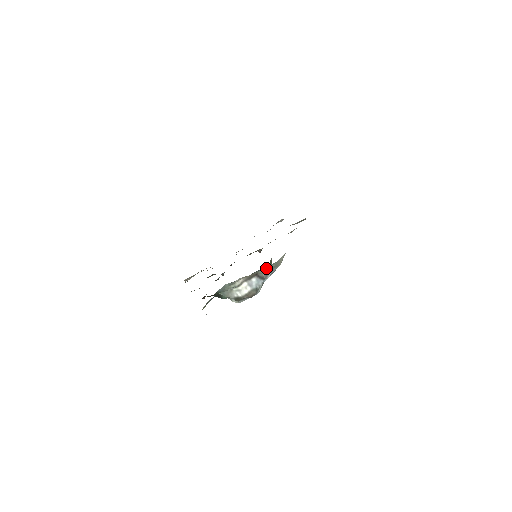
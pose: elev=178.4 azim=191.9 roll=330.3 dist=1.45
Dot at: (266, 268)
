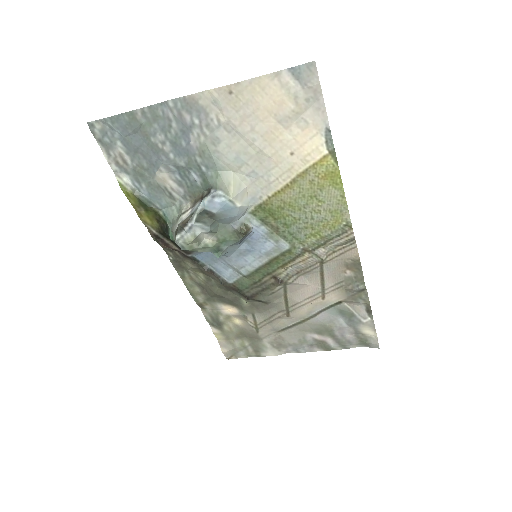
Dot at: (209, 182)
